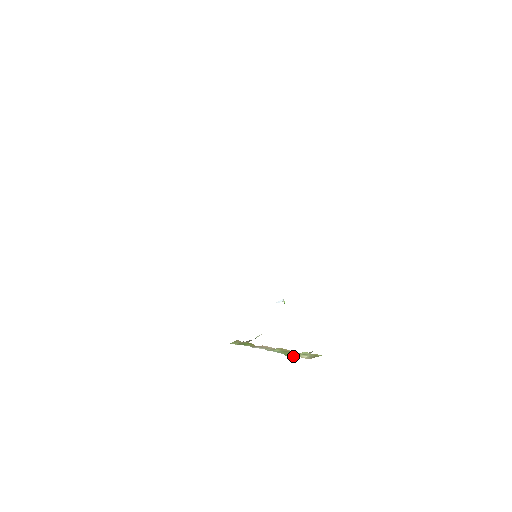
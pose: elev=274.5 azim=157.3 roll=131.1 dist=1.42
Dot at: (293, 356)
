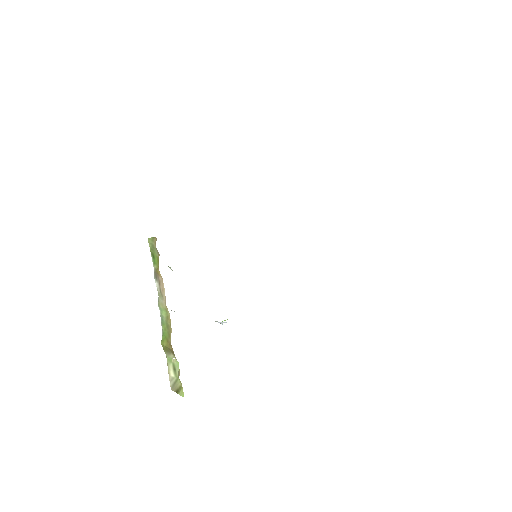
Dot at: (166, 351)
